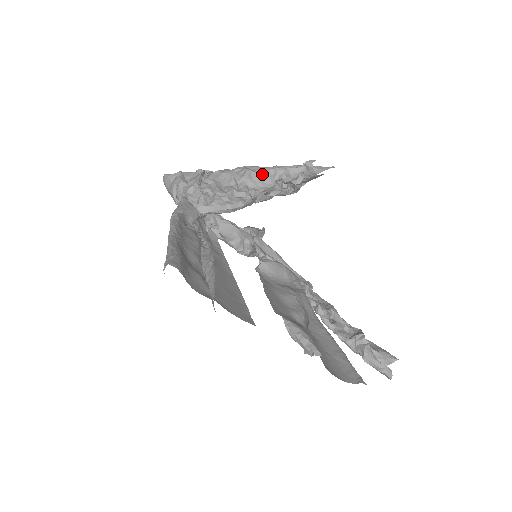
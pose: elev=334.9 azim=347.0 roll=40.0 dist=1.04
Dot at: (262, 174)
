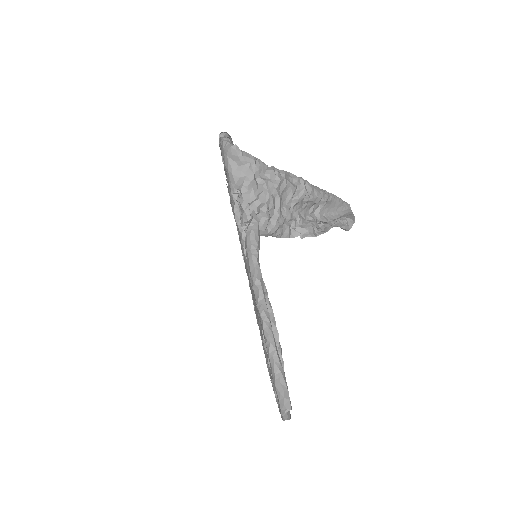
Dot at: (312, 200)
